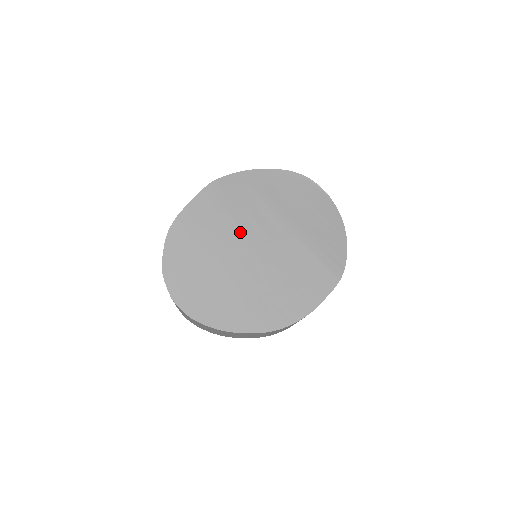
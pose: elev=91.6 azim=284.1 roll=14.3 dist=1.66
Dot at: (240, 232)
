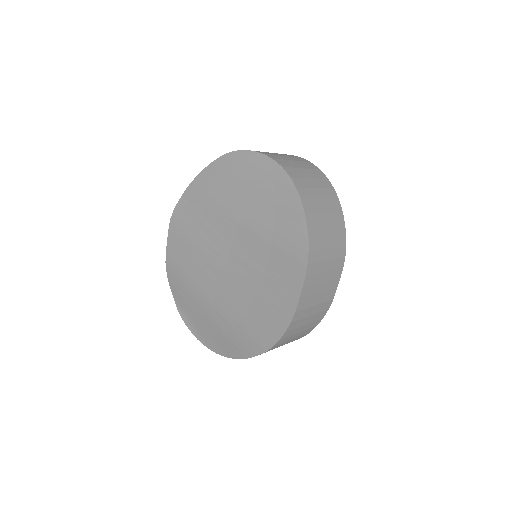
Dot at: (207, 255)
